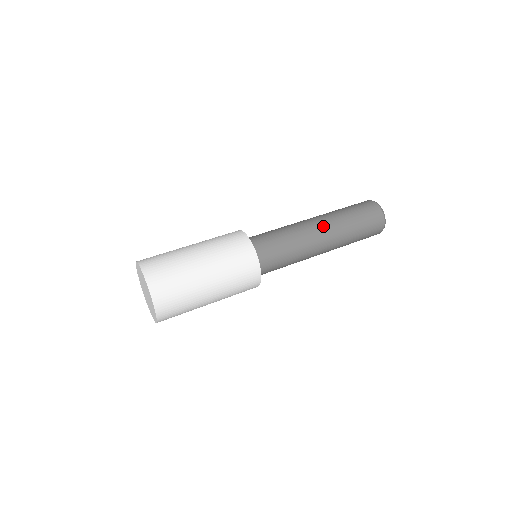
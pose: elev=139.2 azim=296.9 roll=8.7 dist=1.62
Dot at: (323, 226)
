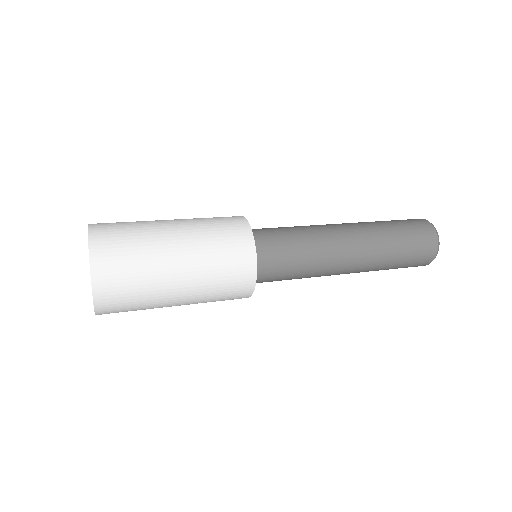
Dot at: occluded
